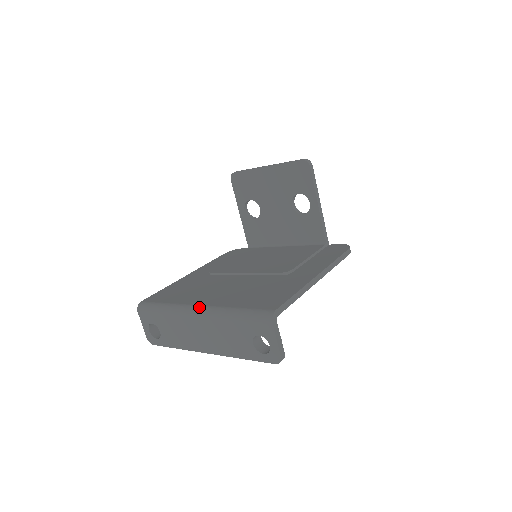
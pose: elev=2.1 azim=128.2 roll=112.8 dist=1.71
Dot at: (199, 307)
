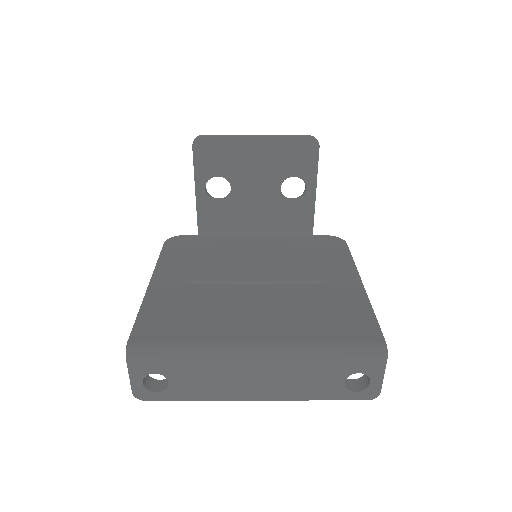
Dot at: (260, 345)
